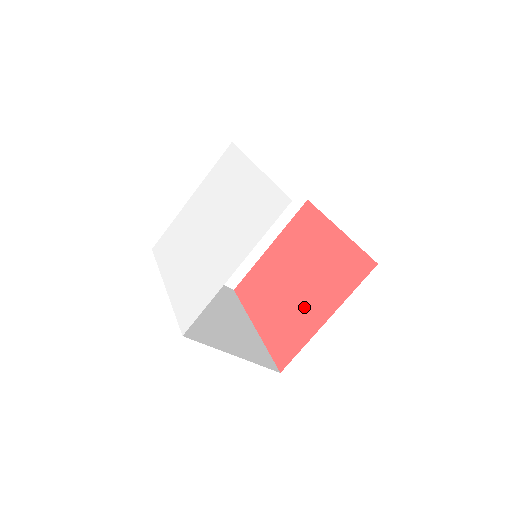
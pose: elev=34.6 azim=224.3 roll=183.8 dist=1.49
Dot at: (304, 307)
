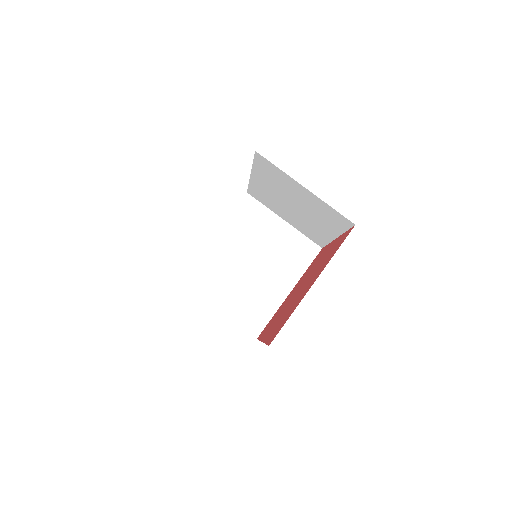
Dot at: (300, 295)
